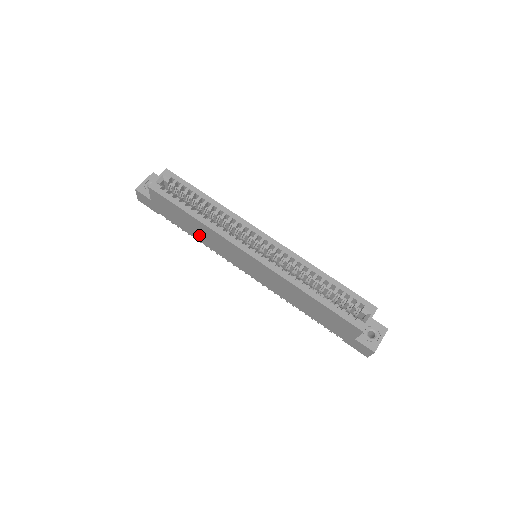
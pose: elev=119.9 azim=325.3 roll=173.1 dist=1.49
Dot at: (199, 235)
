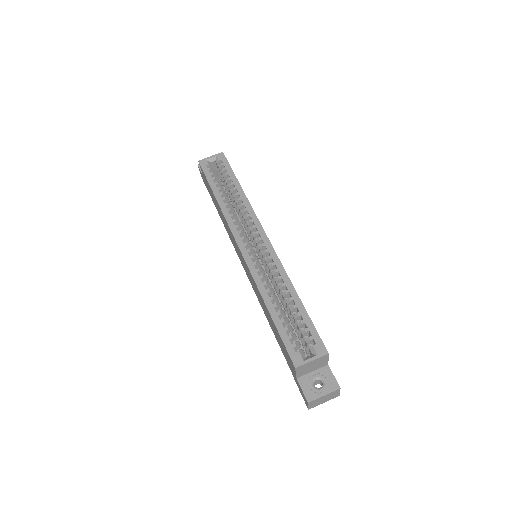
Dot at: (222, 219)
